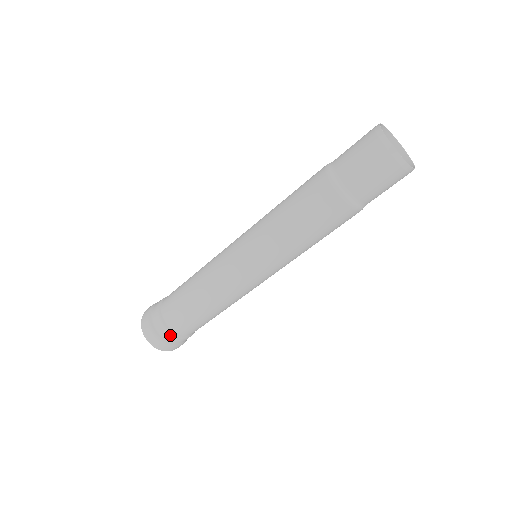
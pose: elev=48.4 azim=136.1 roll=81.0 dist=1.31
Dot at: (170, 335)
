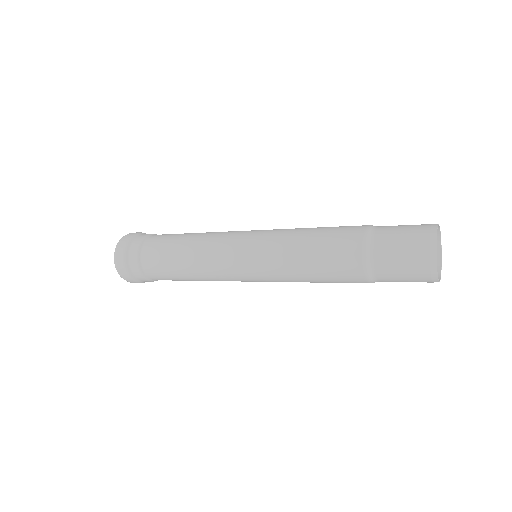
Dot at: (153, 281)
